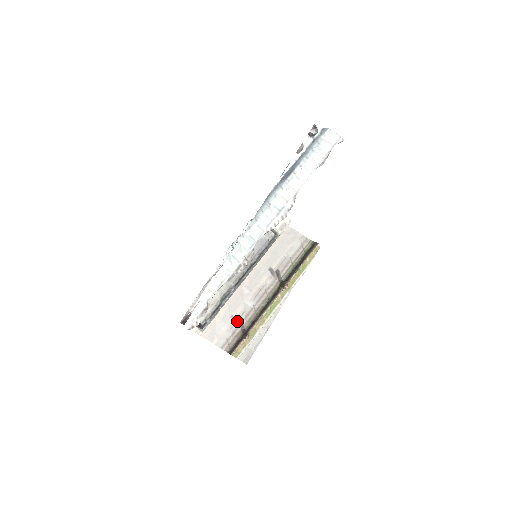
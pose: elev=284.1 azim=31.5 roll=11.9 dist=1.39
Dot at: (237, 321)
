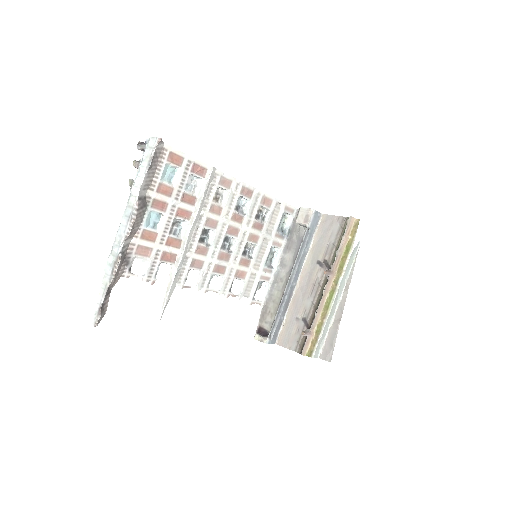
Dot at: (302, 322)
